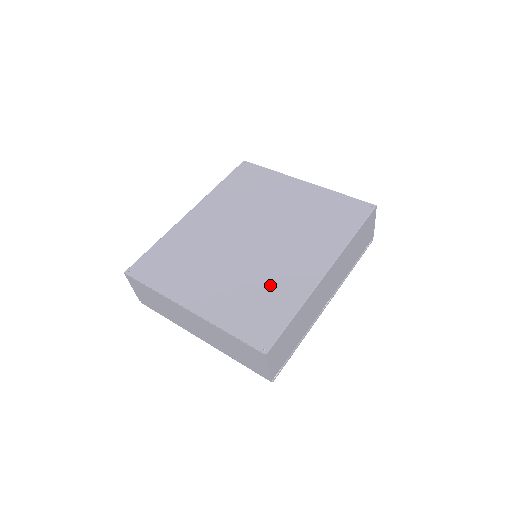
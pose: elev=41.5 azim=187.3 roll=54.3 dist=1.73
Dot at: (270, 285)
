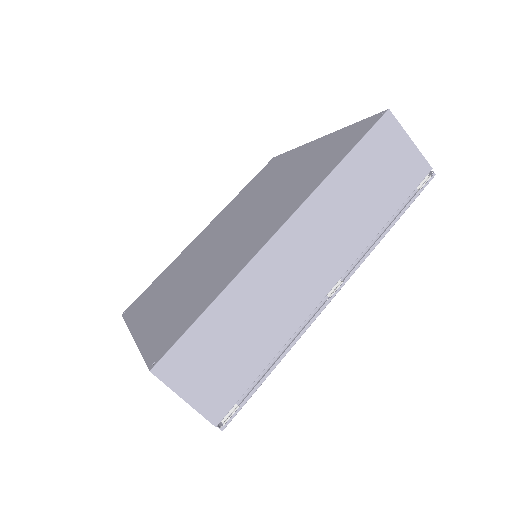
Dot at: (212, 276)
